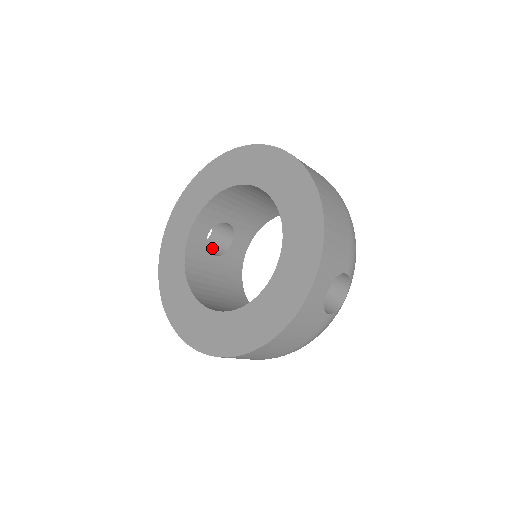
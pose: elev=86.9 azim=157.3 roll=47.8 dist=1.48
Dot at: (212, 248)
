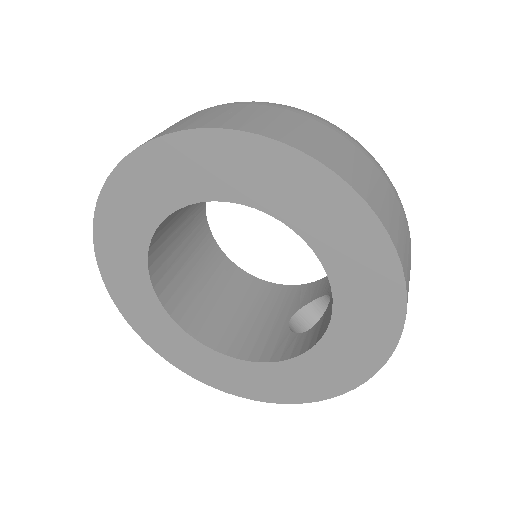
Dot at: occluded
